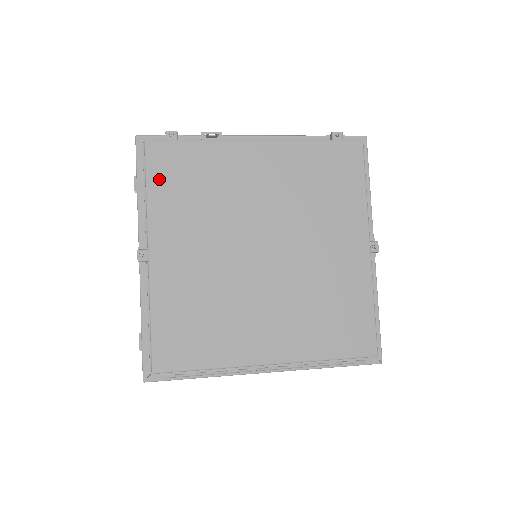
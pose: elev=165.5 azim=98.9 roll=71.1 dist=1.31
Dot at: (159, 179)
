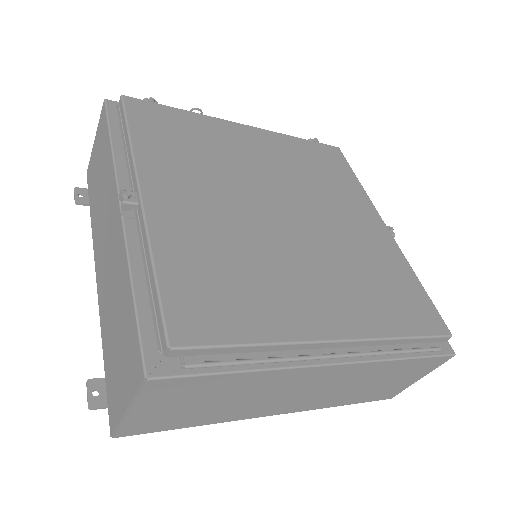
Dot at: (144, 128)
